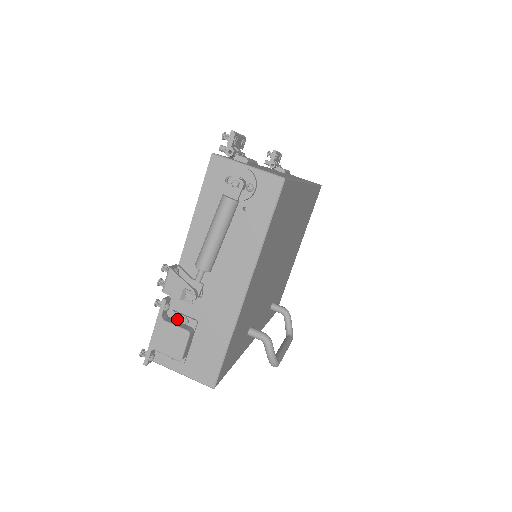
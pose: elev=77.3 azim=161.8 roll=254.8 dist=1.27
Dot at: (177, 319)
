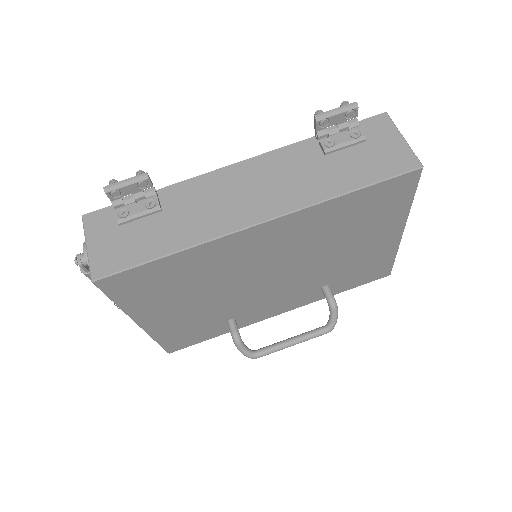
Dot at: occluded
